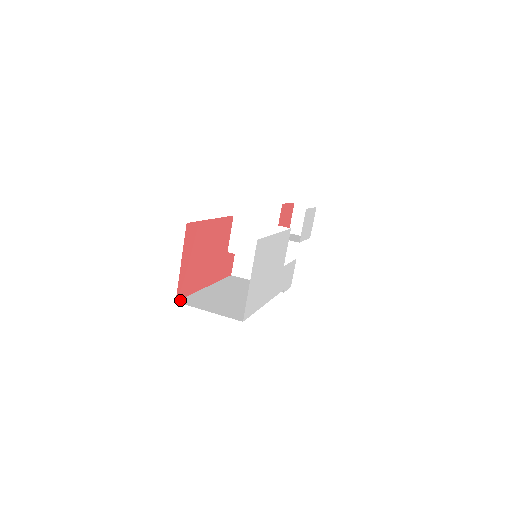
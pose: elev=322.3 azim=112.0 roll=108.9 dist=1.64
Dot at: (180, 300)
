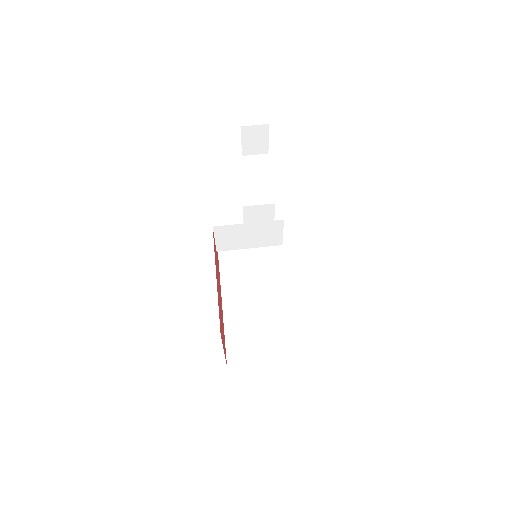
Dot at: (227, 359)
